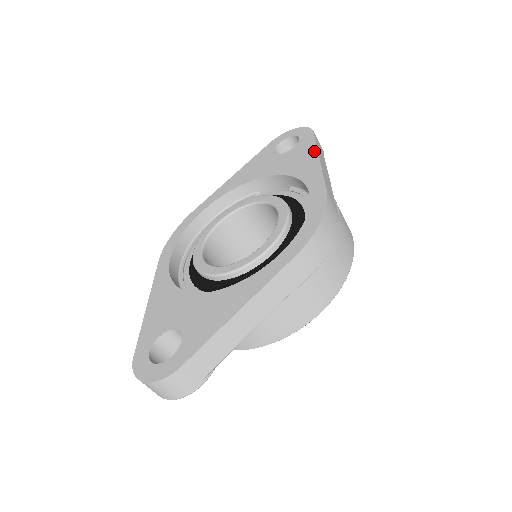
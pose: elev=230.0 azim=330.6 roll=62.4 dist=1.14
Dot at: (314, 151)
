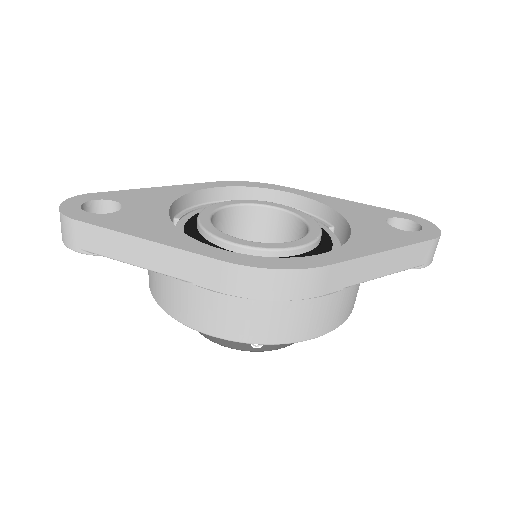
Dot at: (398, 245)
